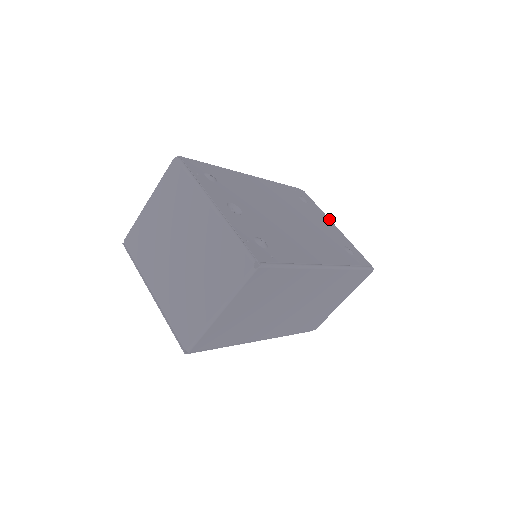
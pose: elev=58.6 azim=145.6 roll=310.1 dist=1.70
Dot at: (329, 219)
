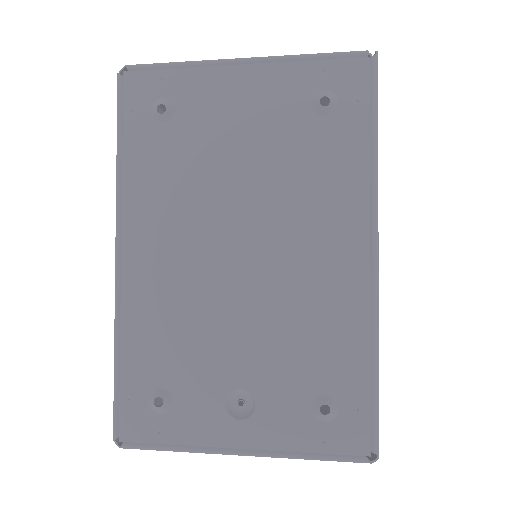
Dot at: (219, 65)
